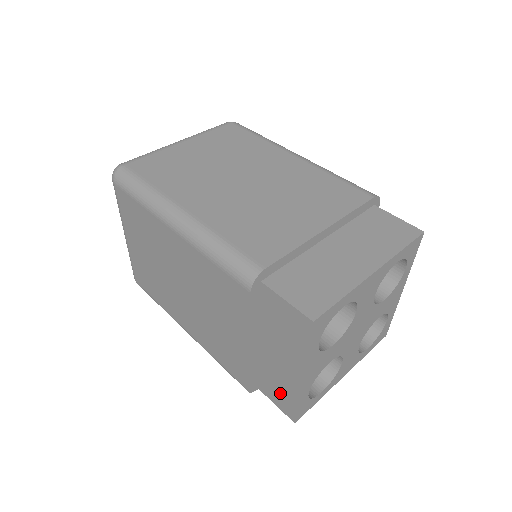
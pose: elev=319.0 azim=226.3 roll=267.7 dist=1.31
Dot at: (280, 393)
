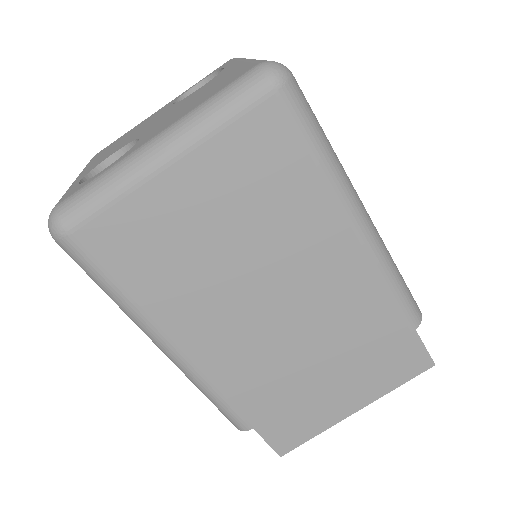
Dot at: occluded
